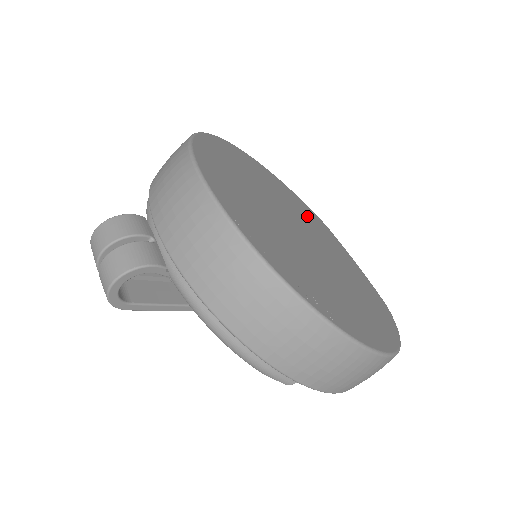
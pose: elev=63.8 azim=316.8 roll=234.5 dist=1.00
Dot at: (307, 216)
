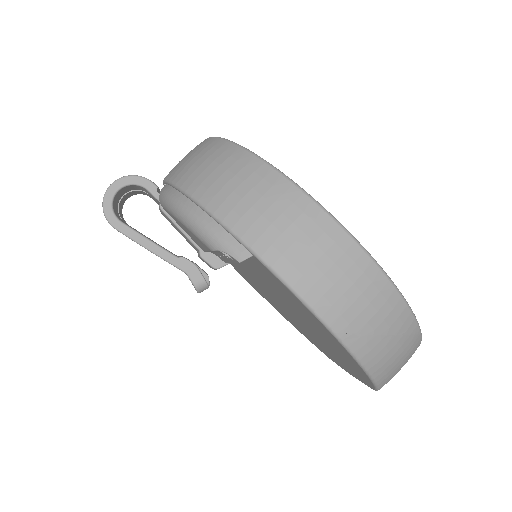
Dot at: occluded
